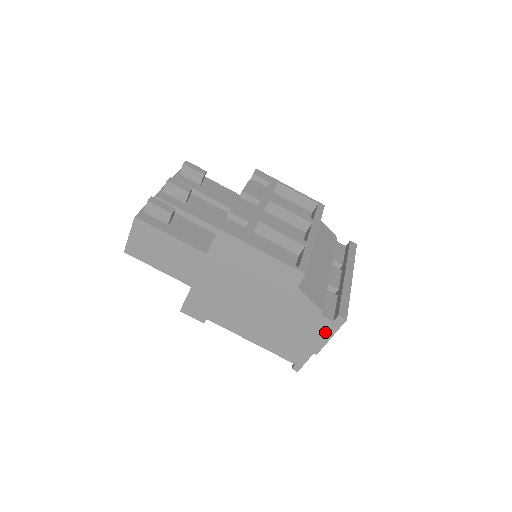
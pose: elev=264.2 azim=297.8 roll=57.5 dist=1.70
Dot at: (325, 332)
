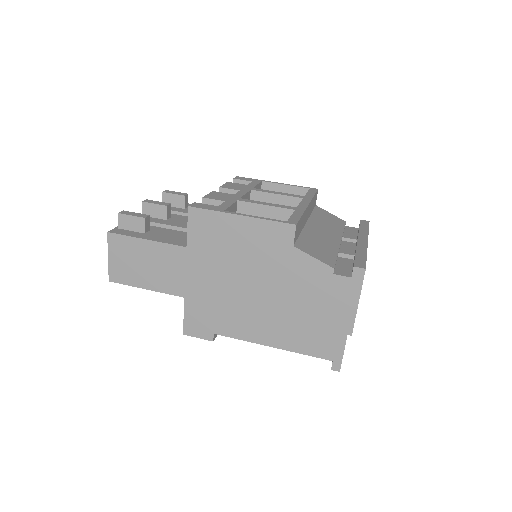
Dot at: (348, 297)
